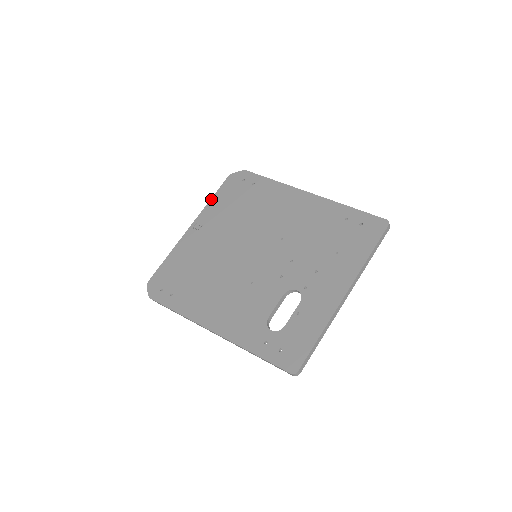
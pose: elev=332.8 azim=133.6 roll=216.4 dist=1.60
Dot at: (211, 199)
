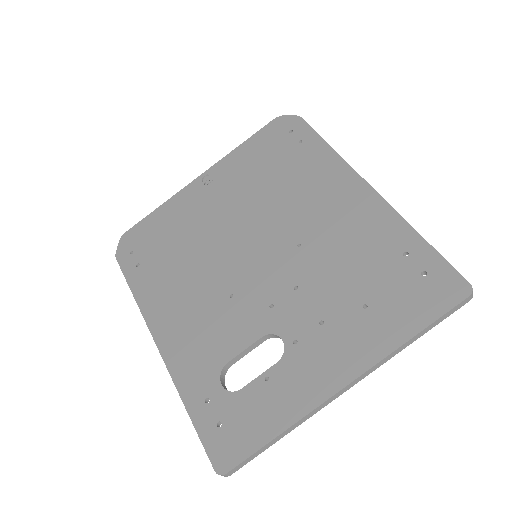
Dot at: (240, 145)
